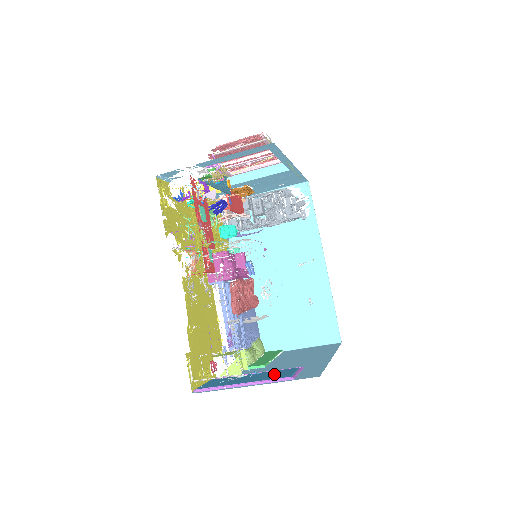
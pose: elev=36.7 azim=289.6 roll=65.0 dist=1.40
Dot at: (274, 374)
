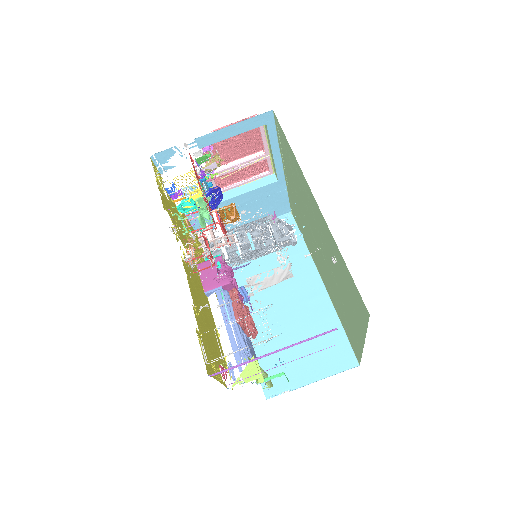
Dot at: occluded
